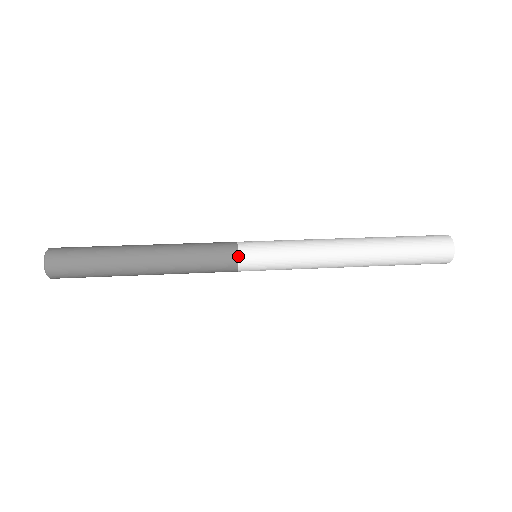
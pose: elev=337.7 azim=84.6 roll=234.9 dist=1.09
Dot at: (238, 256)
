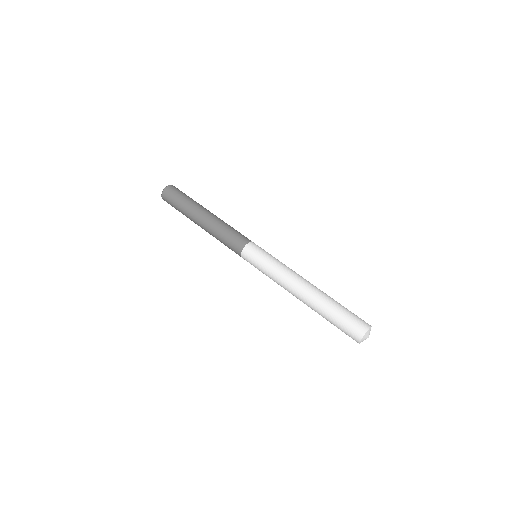
Dot at: (241, 252)
